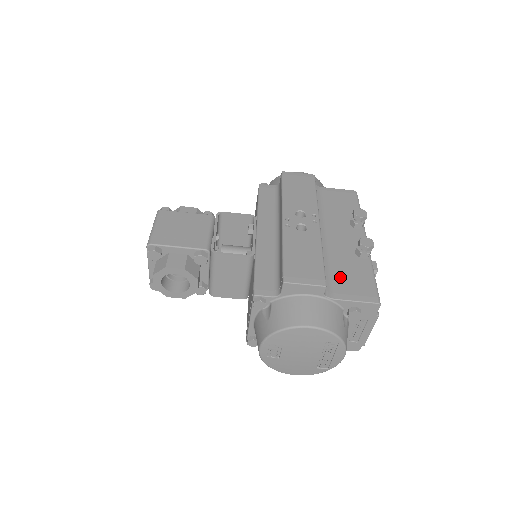
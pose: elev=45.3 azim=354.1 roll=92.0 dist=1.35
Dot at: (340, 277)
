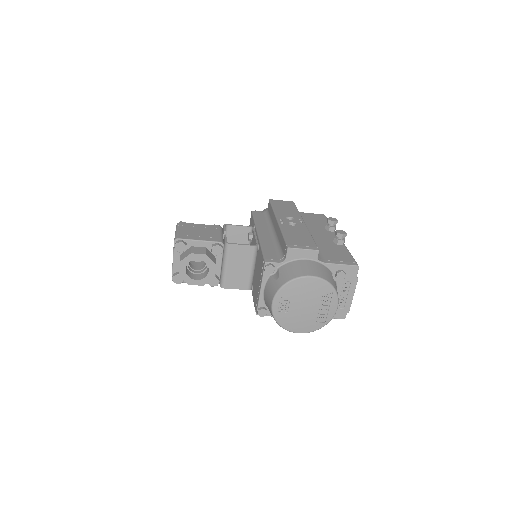
Dot at: (326, 253)
